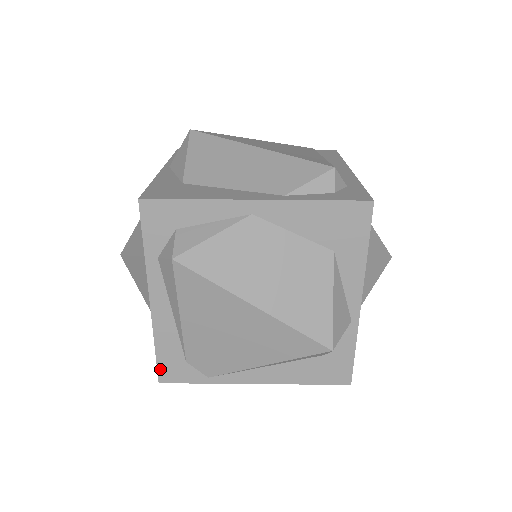
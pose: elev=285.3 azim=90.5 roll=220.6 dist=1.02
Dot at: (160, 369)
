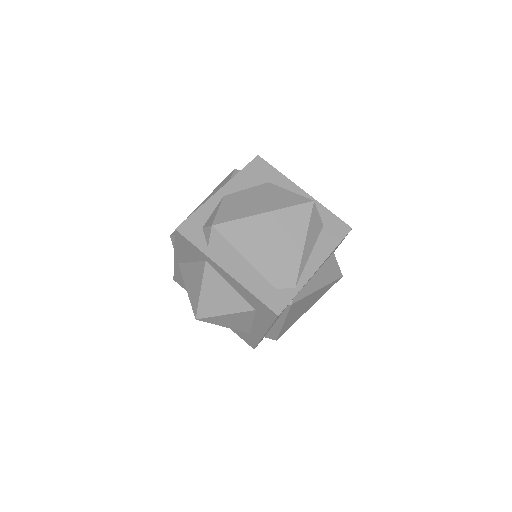
Dot at: (270, 306)
